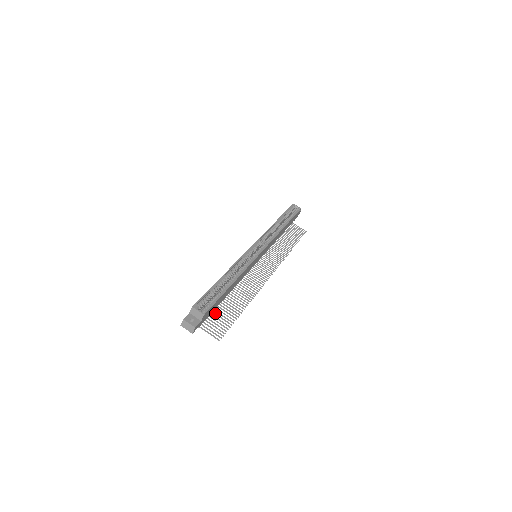
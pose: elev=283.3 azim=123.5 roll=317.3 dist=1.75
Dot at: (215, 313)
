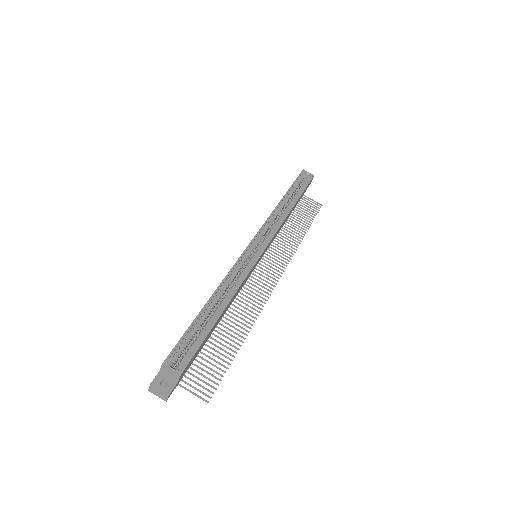
Dot at: occluded
